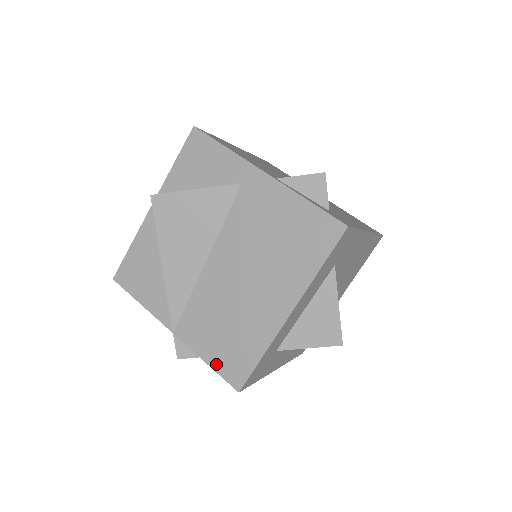
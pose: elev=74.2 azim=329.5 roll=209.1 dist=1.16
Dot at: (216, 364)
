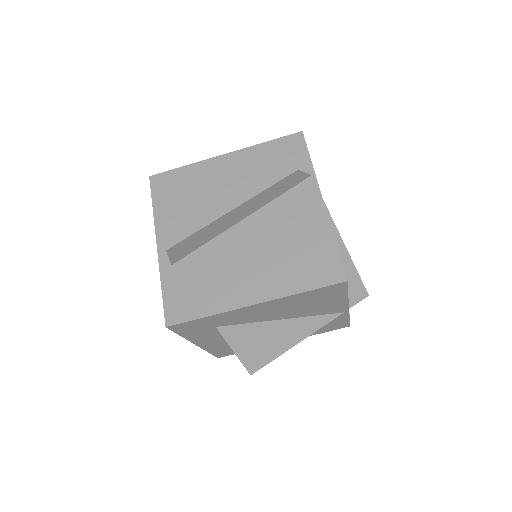
Dot at: occluded
